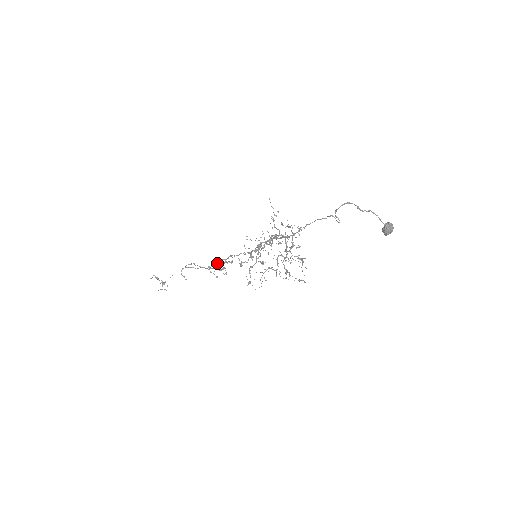
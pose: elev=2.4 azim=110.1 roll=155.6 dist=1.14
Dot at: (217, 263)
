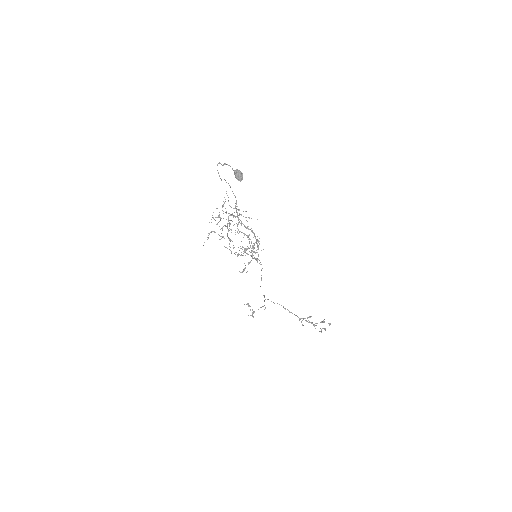
Dot at: (261, 280)
